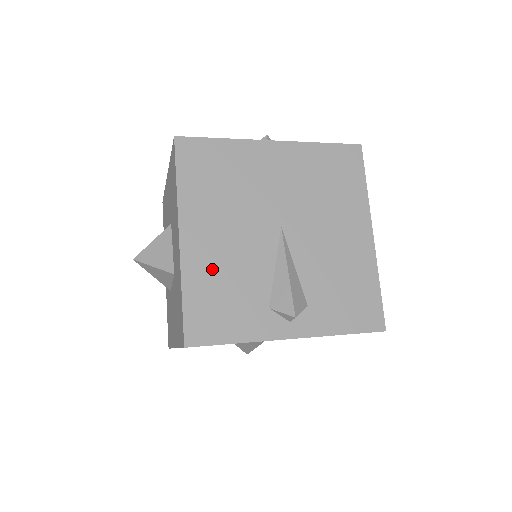
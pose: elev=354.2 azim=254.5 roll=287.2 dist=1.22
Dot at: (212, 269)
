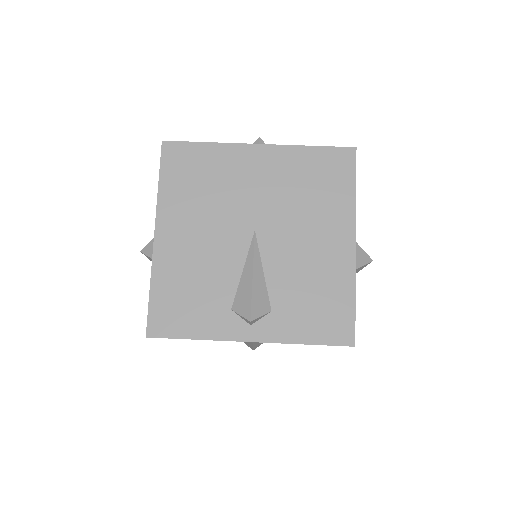
Dot at: occluded
